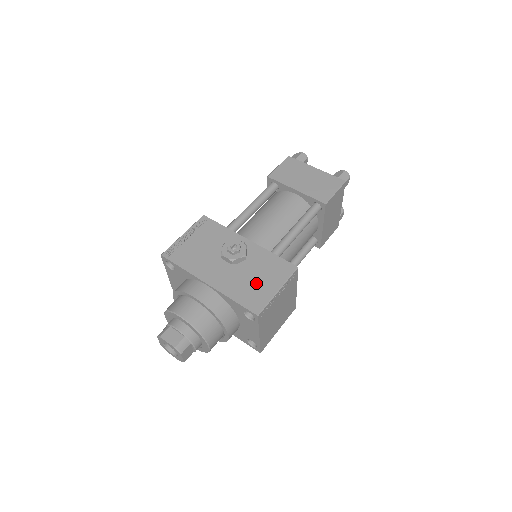
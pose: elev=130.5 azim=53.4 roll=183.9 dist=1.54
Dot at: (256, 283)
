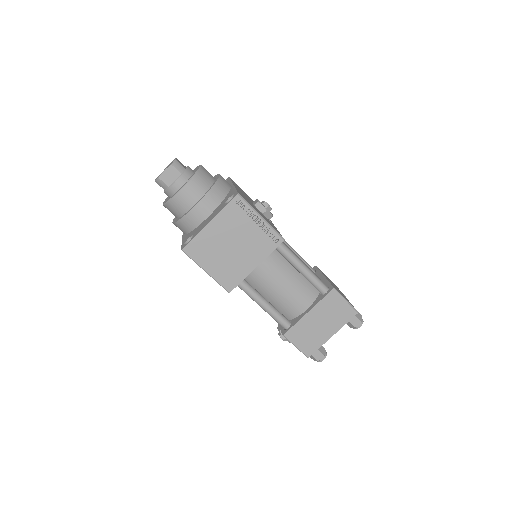
Dot at: (255, 208)
